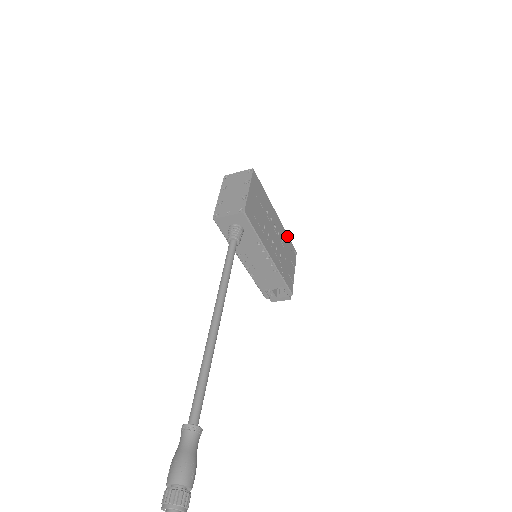
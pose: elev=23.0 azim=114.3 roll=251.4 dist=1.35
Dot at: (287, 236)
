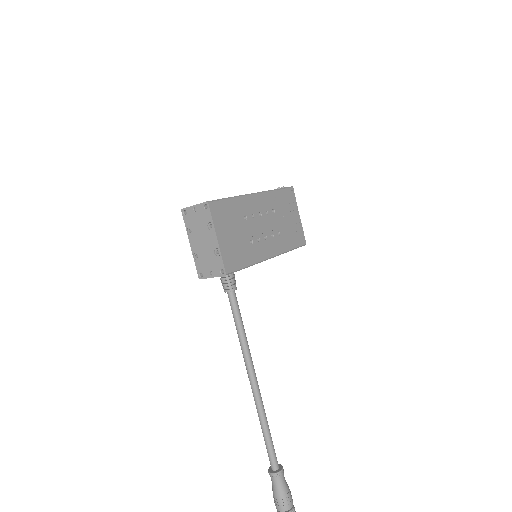
Dot at: (276, 192)
